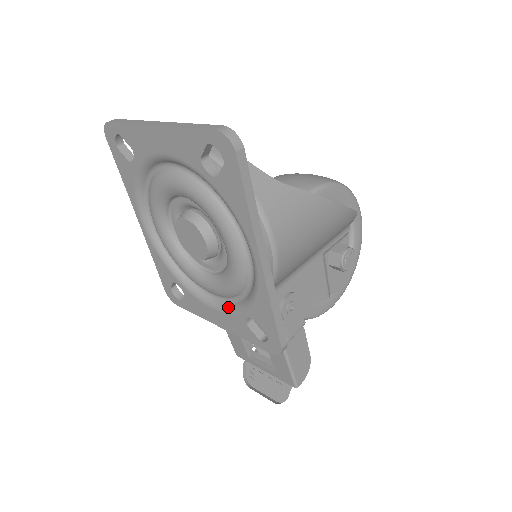
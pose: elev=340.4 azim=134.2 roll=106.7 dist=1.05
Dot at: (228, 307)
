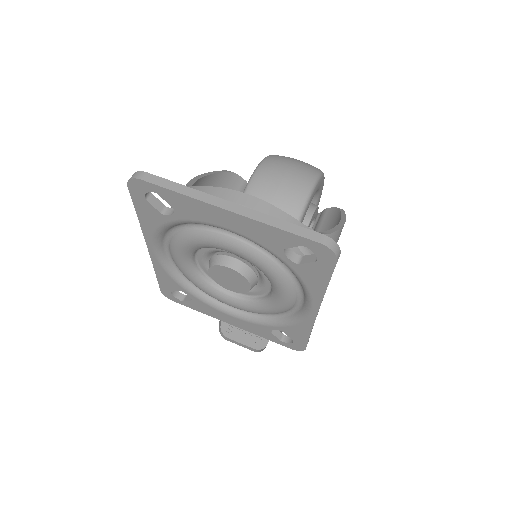
Dot at: (251, 318)
